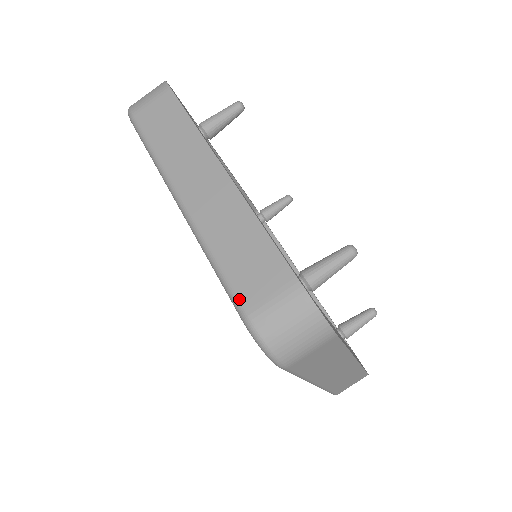
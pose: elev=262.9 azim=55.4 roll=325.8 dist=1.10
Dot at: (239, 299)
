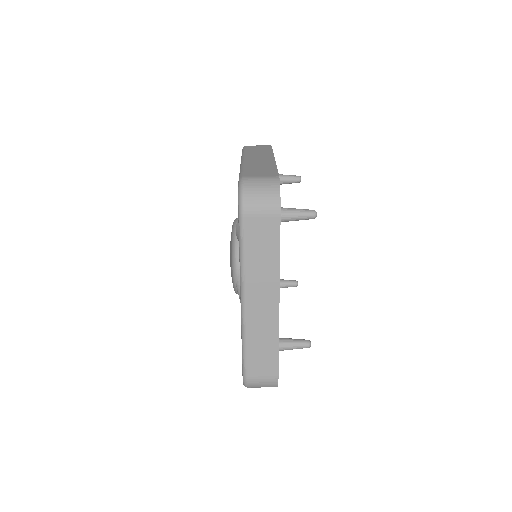
Dot at: (244, 174)
